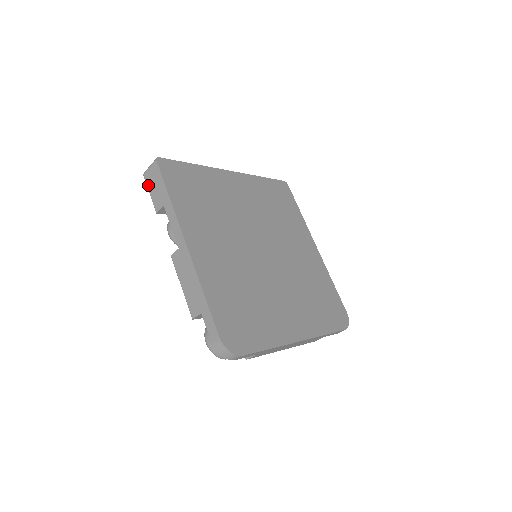
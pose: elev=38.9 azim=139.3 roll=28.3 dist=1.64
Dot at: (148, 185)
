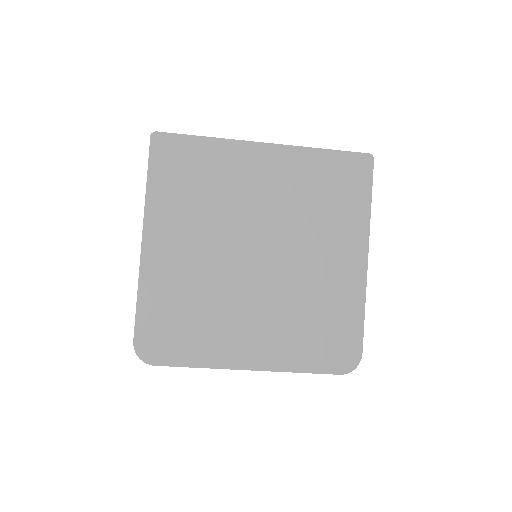
Dot at: occluded
